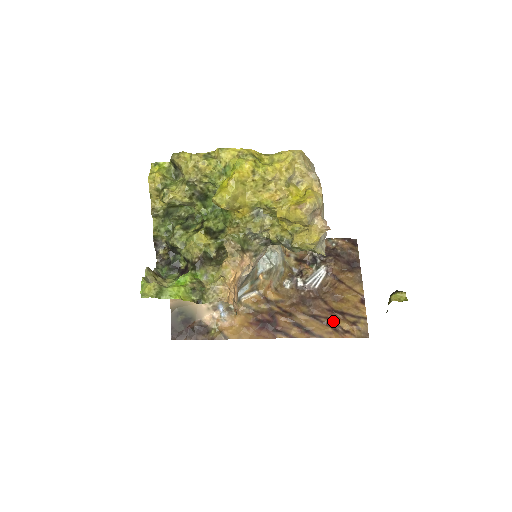
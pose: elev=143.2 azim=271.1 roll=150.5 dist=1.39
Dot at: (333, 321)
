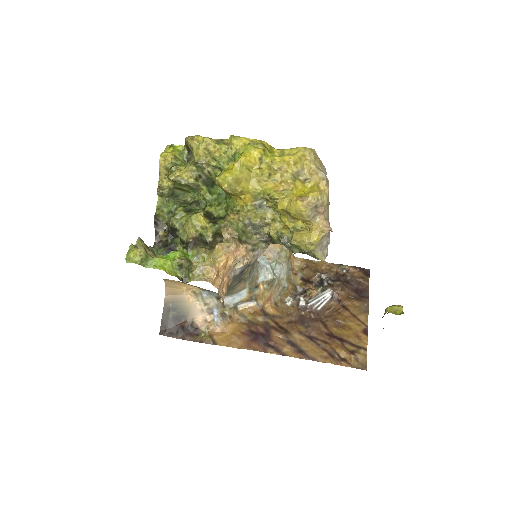
Dot at: (330, 346)
